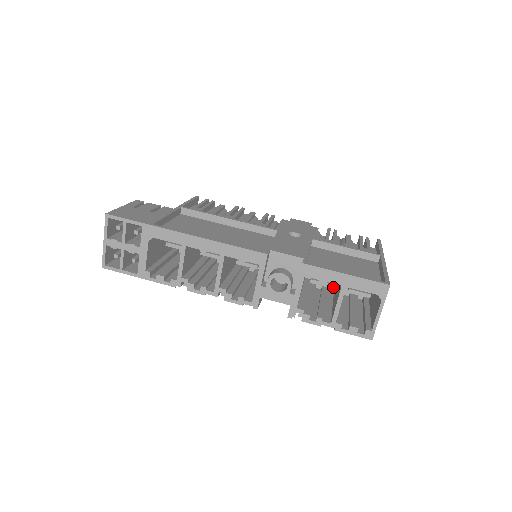
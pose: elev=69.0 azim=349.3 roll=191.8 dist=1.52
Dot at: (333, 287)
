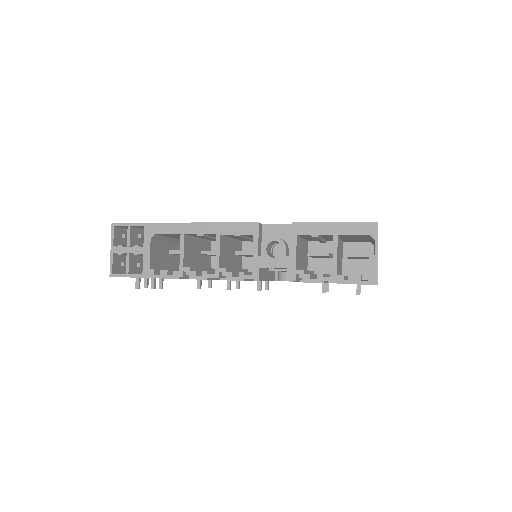
Dot at: occluded
